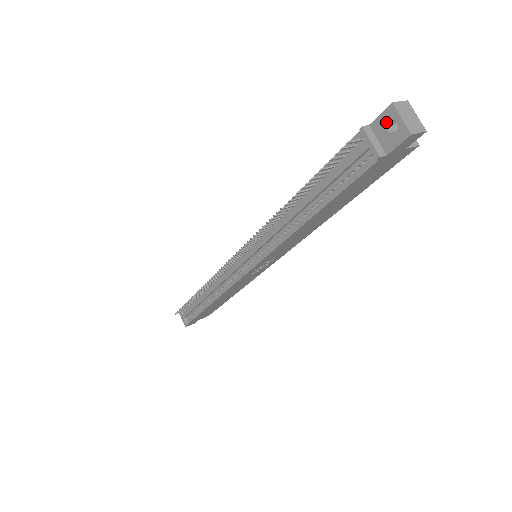
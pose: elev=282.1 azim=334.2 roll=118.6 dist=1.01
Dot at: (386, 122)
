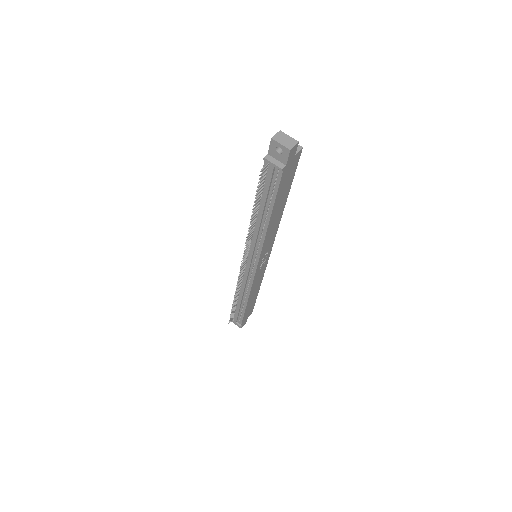
Dot at: (275, 149)
